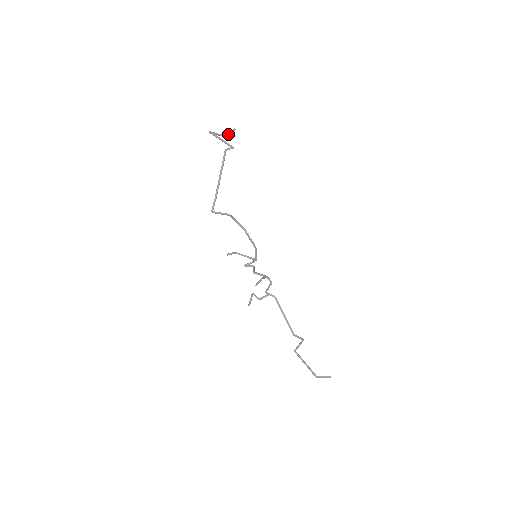
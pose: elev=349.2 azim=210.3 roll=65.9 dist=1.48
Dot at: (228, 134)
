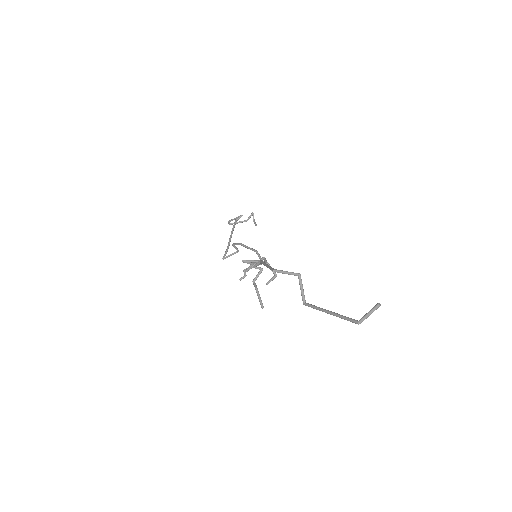
Dot at: (248, 218)
